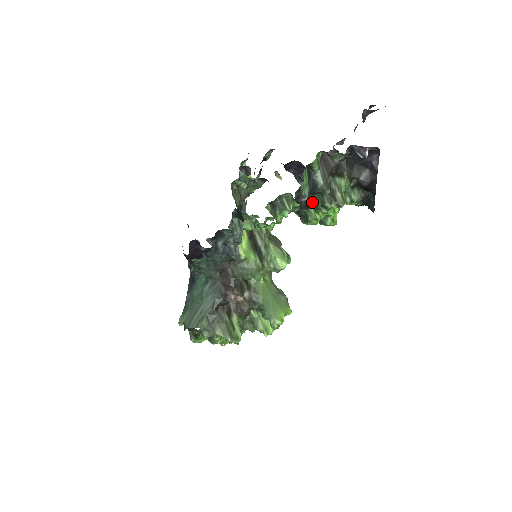
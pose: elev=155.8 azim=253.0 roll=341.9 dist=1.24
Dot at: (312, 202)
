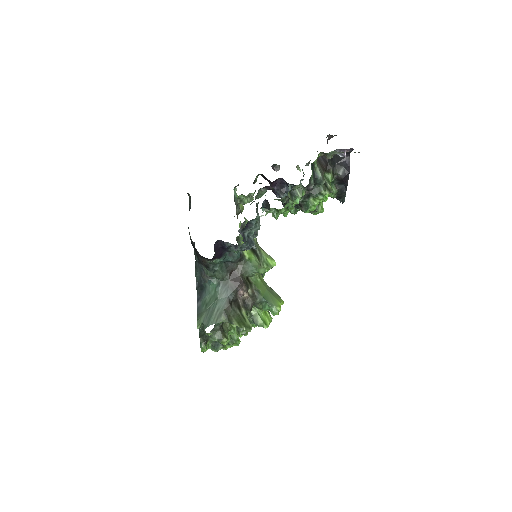
Dot at: (312, 192)
